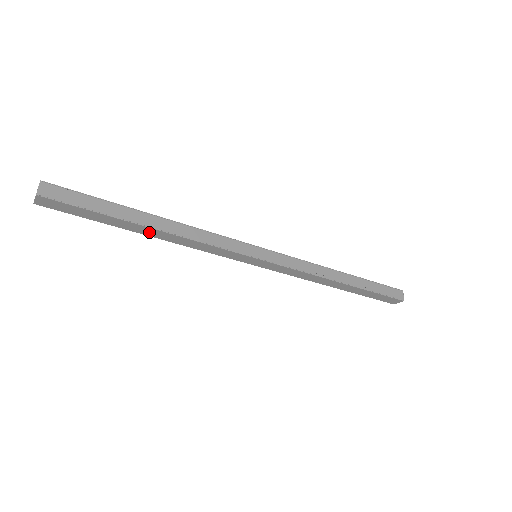
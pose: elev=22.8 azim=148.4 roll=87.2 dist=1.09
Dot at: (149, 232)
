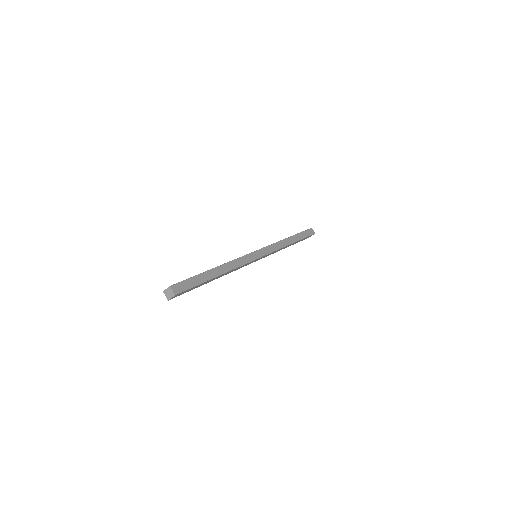
Dot at: (216, 278)
